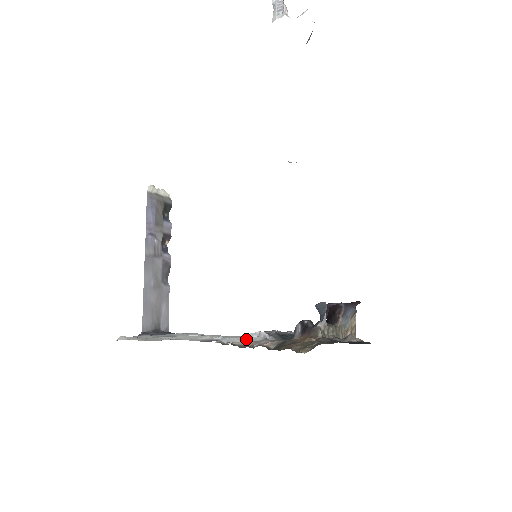
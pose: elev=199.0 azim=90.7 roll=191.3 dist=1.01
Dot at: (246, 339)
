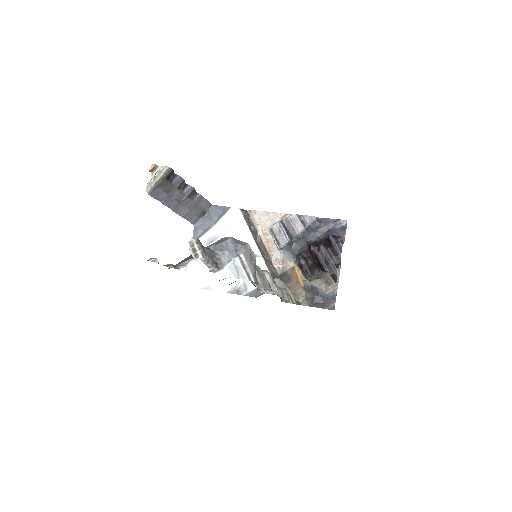
Dot at: occluded
